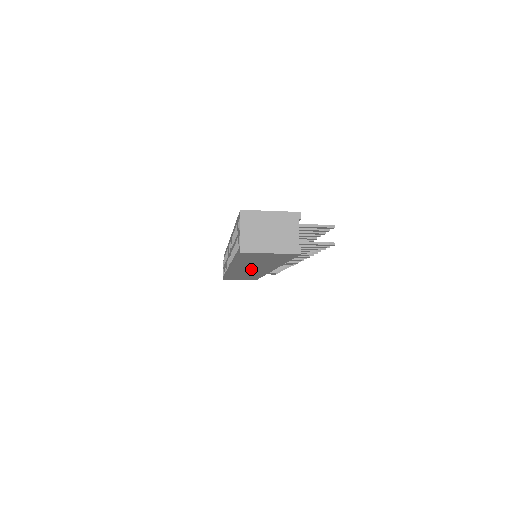
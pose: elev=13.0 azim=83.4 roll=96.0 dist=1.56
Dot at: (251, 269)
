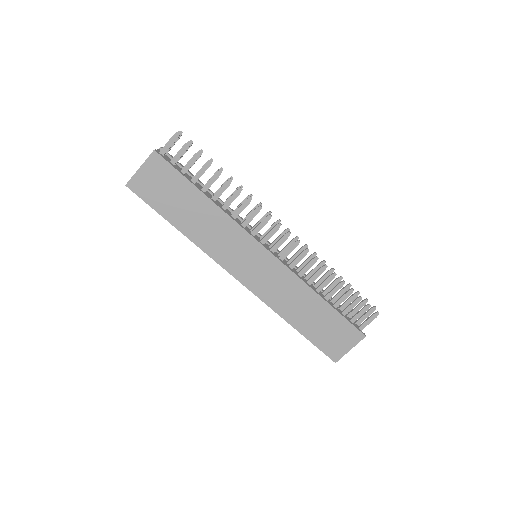
Dot at: (240, 256)
